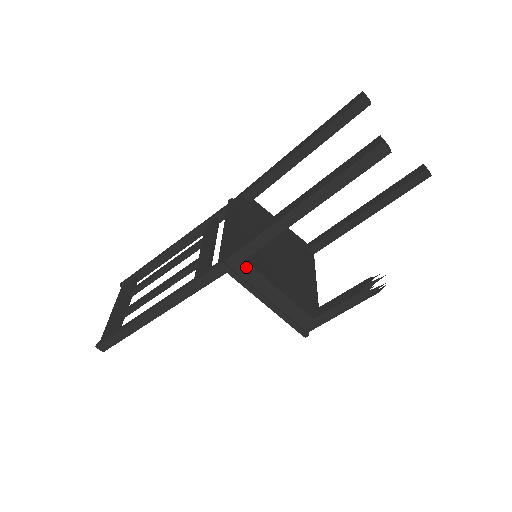
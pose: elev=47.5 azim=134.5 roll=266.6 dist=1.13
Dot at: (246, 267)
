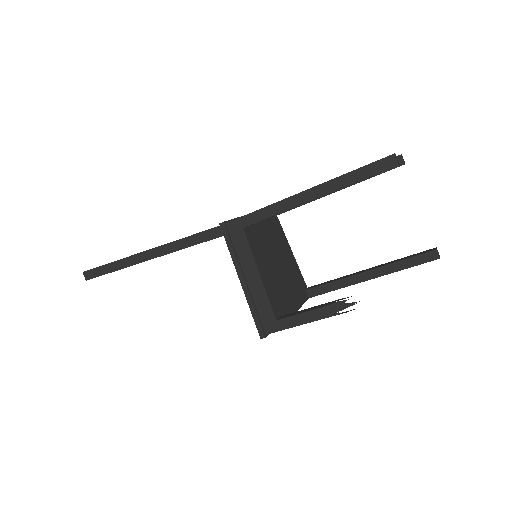
Dot at: (241, 236)
